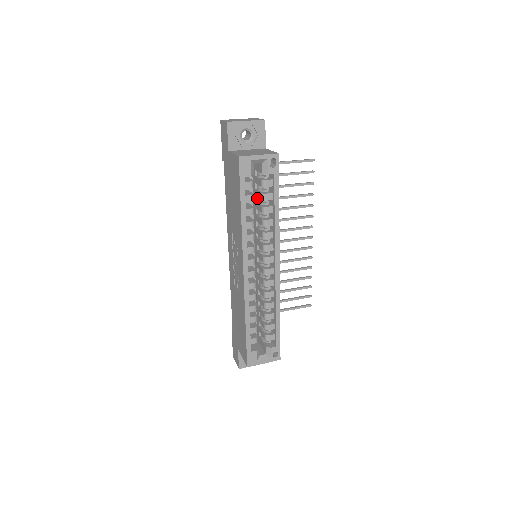
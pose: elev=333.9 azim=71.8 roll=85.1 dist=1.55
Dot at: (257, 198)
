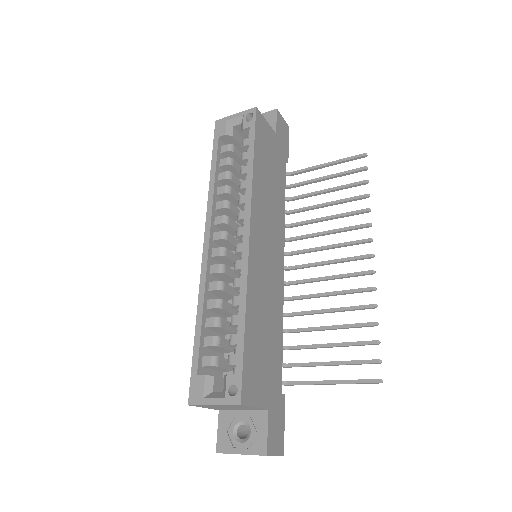
Dot at: occluded
